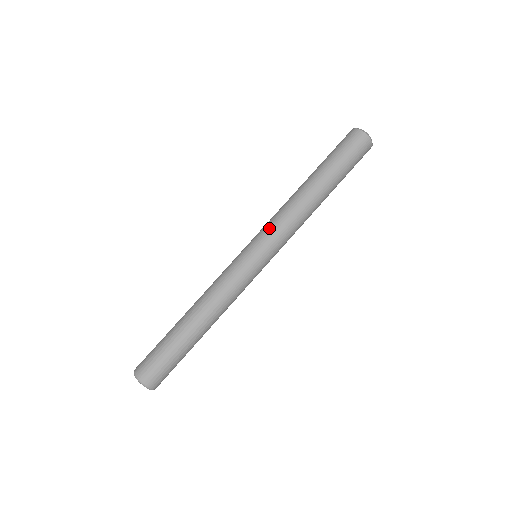
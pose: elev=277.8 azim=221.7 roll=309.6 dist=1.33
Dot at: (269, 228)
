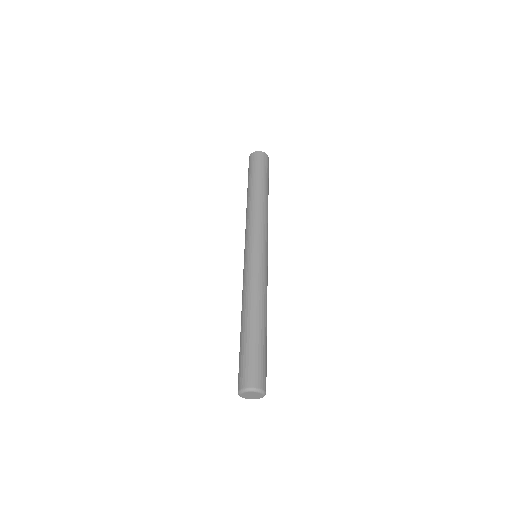
Dot at: (257, 230)
